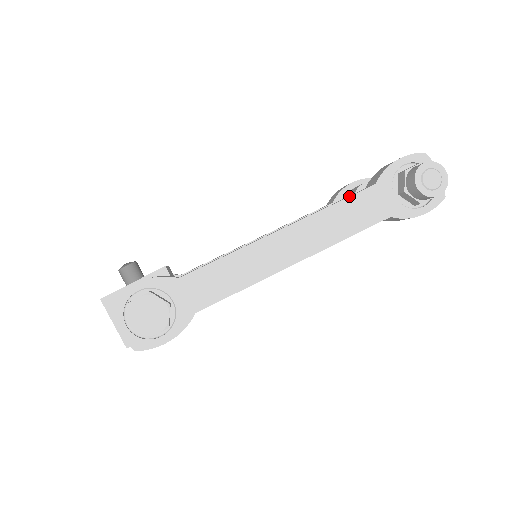
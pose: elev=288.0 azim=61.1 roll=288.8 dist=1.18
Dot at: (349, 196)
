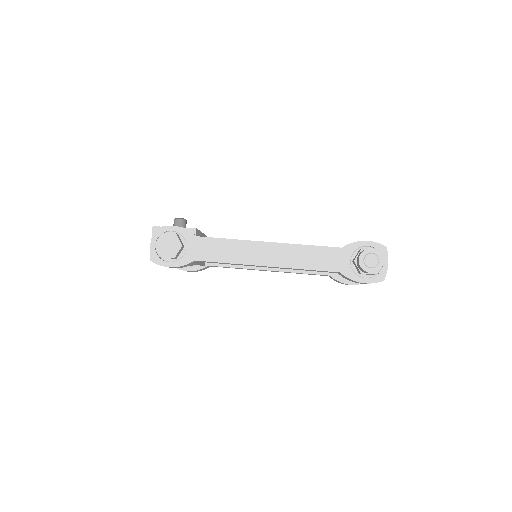
Dot at: (321, 246)
